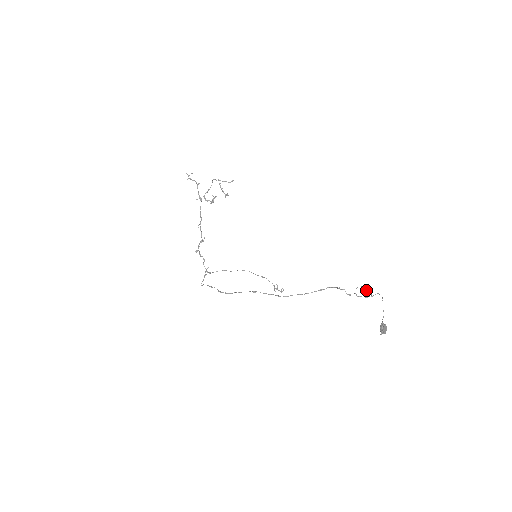
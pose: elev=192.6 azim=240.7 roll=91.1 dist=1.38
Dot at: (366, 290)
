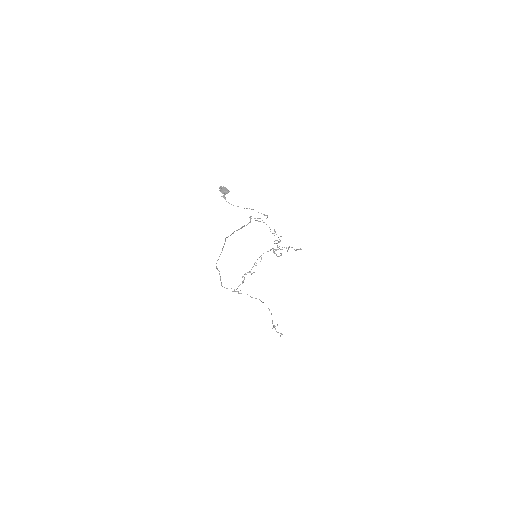
Dot at: occluded
